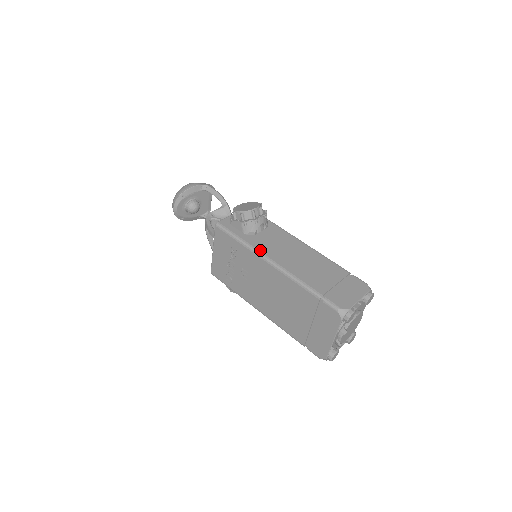
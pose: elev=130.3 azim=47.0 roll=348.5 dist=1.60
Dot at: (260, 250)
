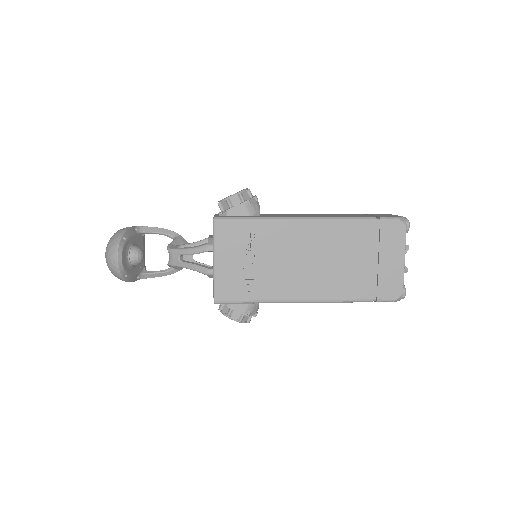
Dot at: (284, 216)
